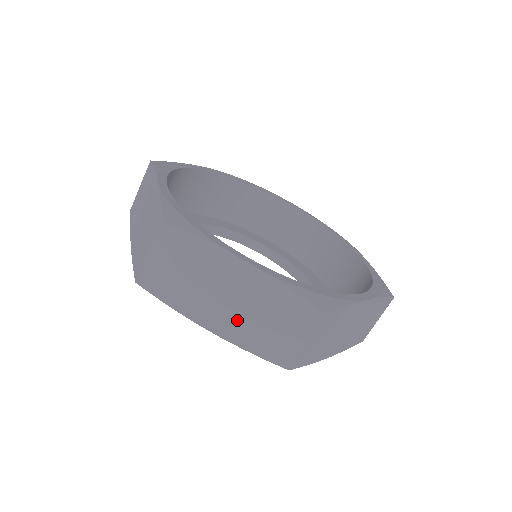
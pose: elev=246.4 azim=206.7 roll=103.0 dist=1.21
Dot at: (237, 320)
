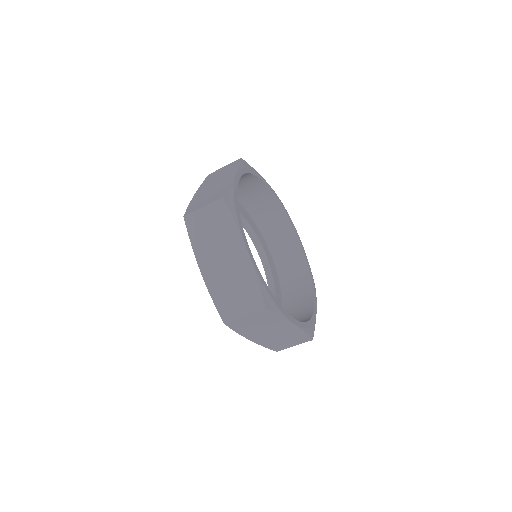
Dot at: (269, 338)
